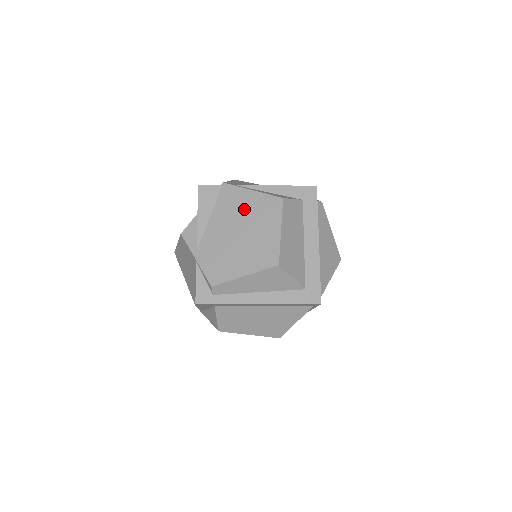
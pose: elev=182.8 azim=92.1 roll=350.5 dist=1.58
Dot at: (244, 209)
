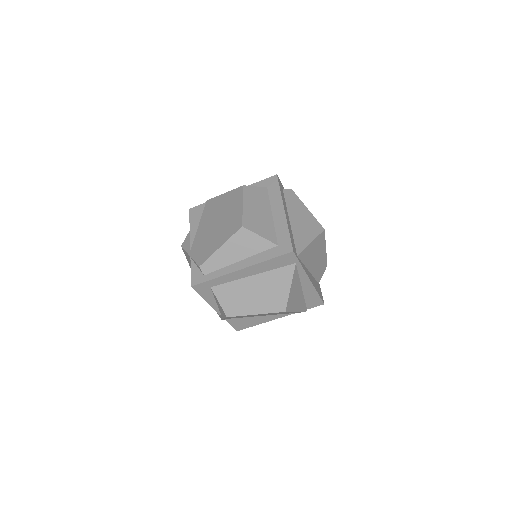
Dot at: (219, 207)
